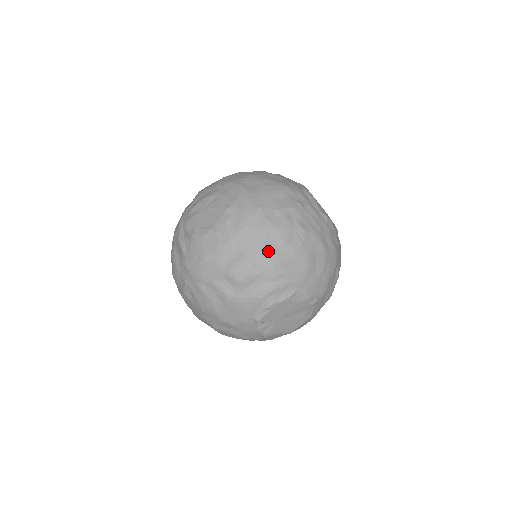
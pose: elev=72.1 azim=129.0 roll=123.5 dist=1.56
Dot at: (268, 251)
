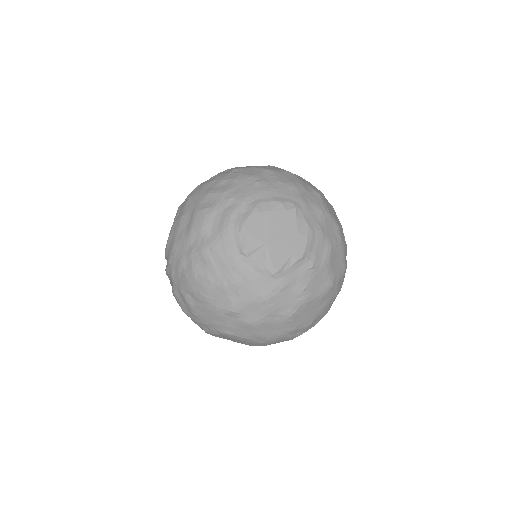
Dot at: (211, 193)
